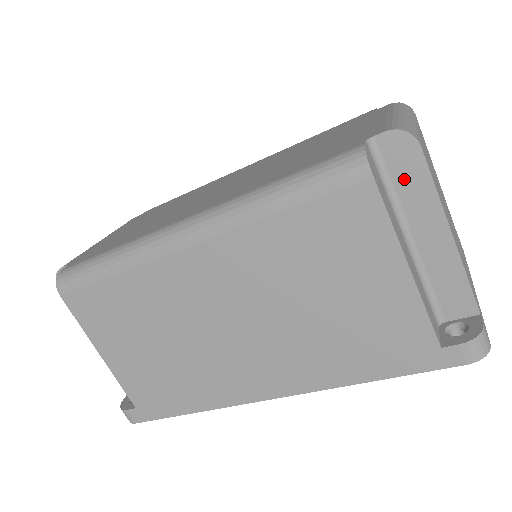
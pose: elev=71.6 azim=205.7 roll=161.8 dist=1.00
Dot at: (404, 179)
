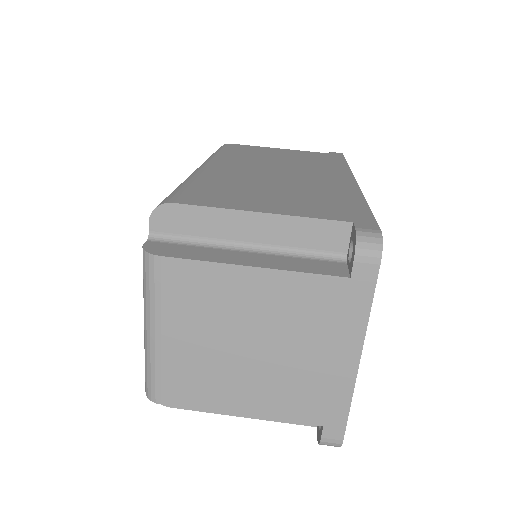
Dot at: occluded
